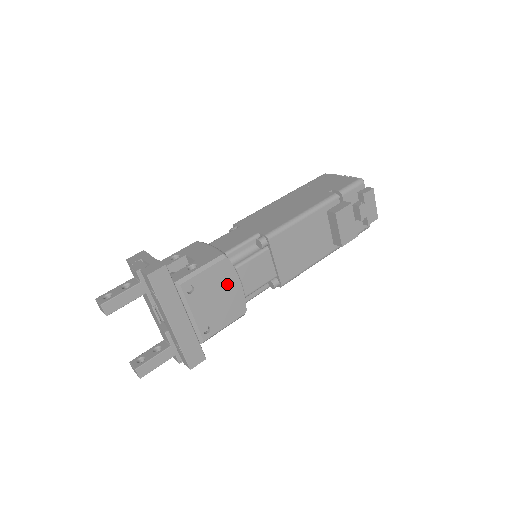
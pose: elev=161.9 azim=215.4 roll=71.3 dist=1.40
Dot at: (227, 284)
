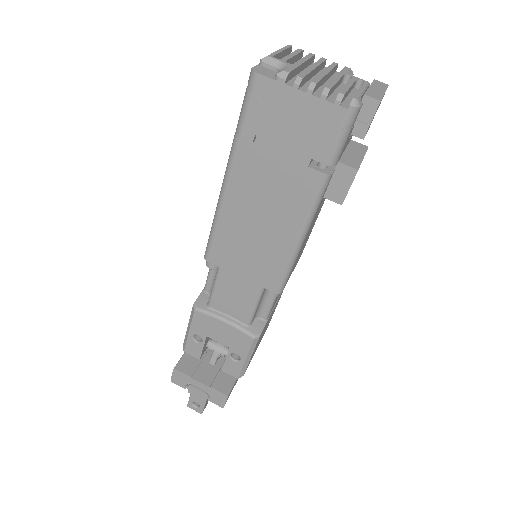
Dot at: occluded
